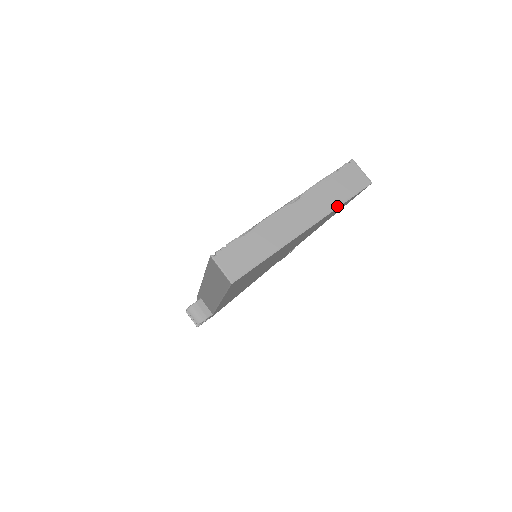
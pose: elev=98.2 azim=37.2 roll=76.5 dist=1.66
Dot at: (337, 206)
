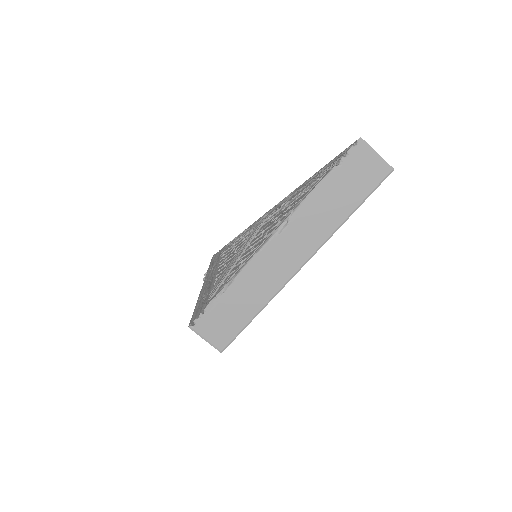
Dot at: (342, 222)
